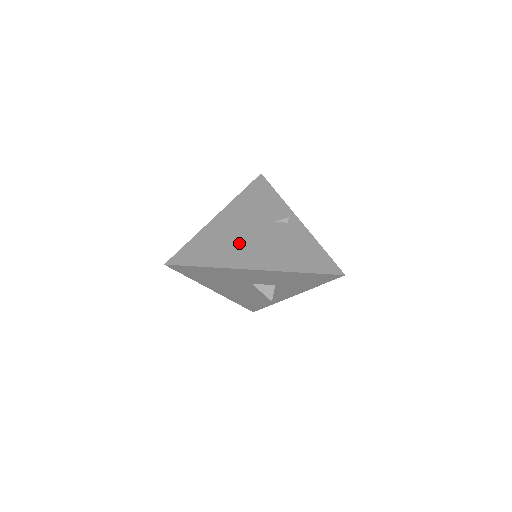
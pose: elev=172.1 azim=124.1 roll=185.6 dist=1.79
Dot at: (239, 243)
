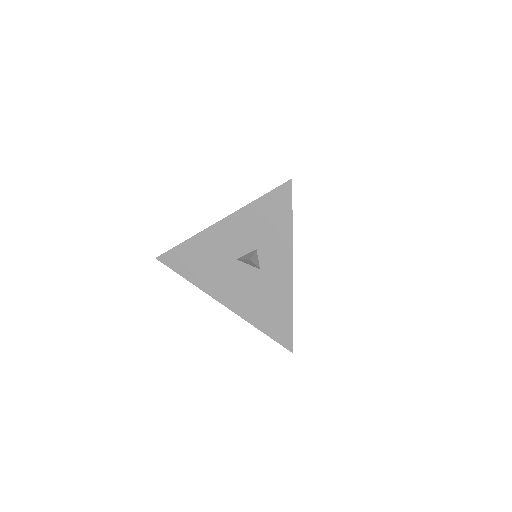
Dot at: occluded
